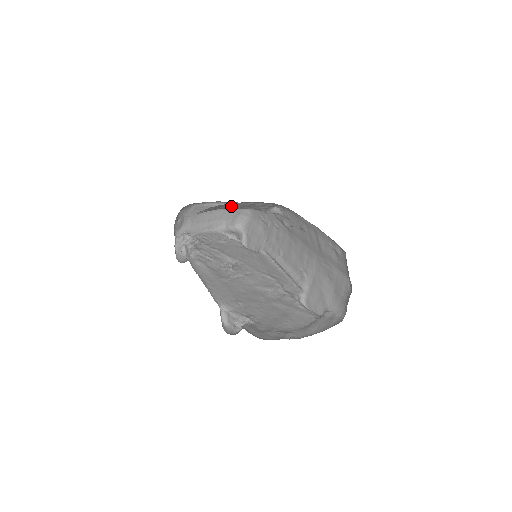
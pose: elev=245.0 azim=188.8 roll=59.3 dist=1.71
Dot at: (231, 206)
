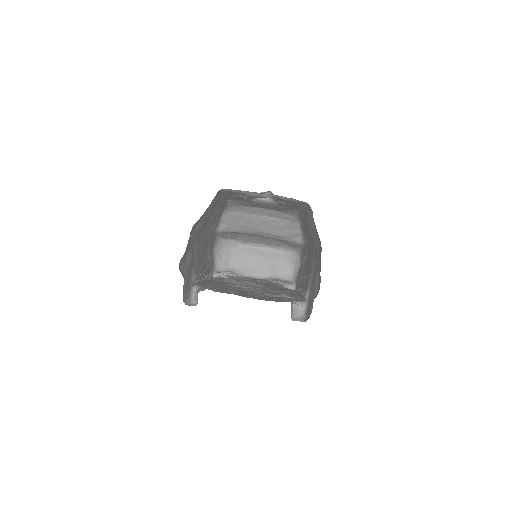
Dot at: (252, 222)
